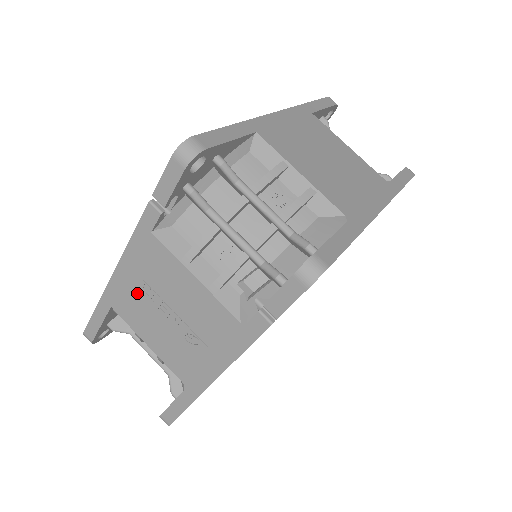
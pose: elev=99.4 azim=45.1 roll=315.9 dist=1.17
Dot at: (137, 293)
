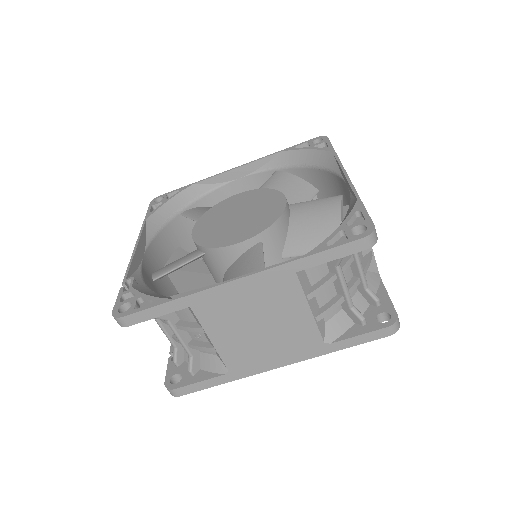
Dot at: (147, 260)
